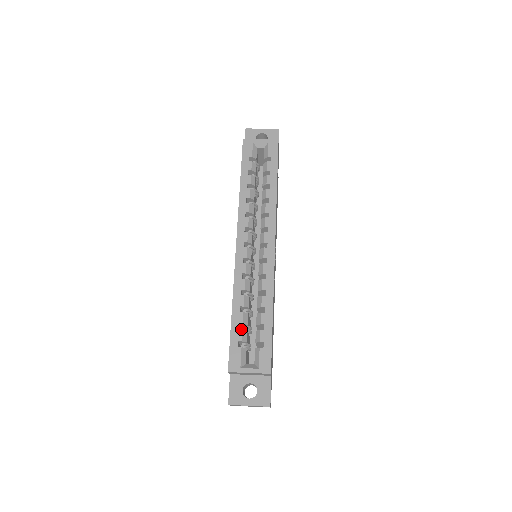
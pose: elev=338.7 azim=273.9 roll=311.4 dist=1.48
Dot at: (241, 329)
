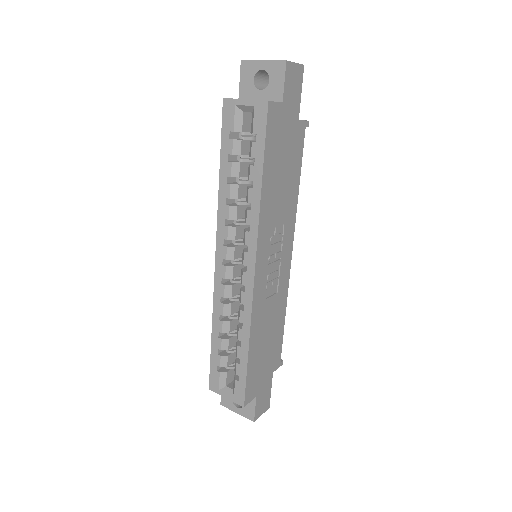
Dot at: (219, 355)
